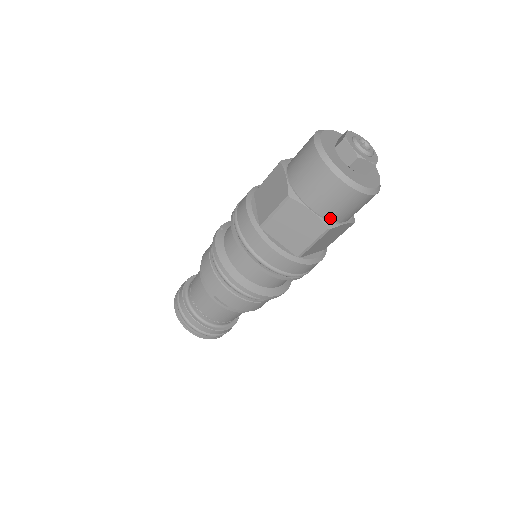
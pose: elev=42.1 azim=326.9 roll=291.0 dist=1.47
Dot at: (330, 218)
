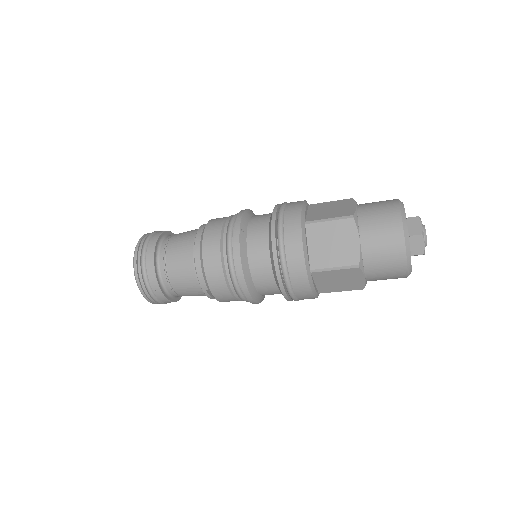
Dot at: occluded
